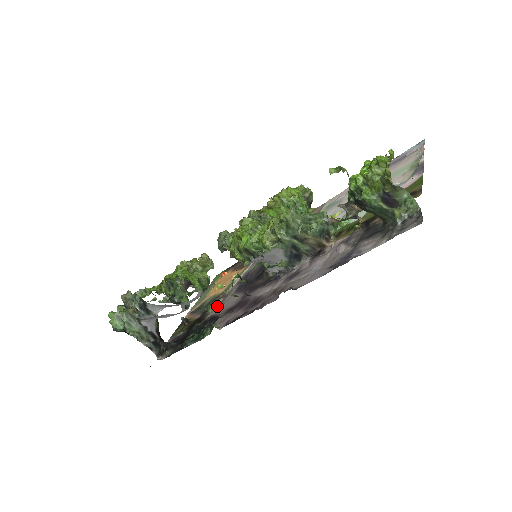
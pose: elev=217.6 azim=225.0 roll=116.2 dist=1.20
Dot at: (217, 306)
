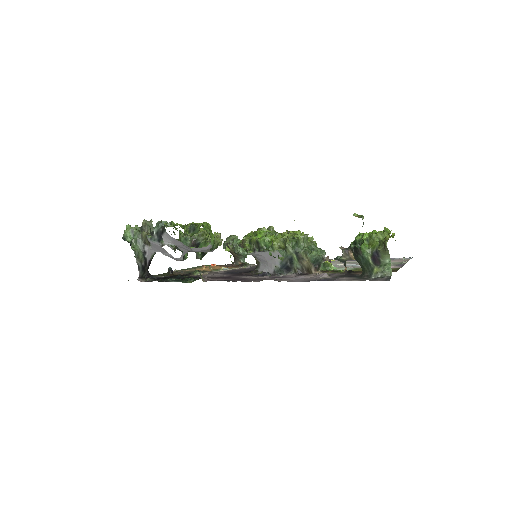
Dot at: (203, 274)
